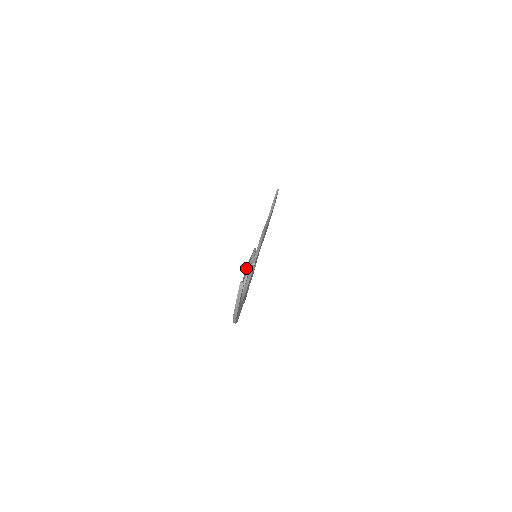
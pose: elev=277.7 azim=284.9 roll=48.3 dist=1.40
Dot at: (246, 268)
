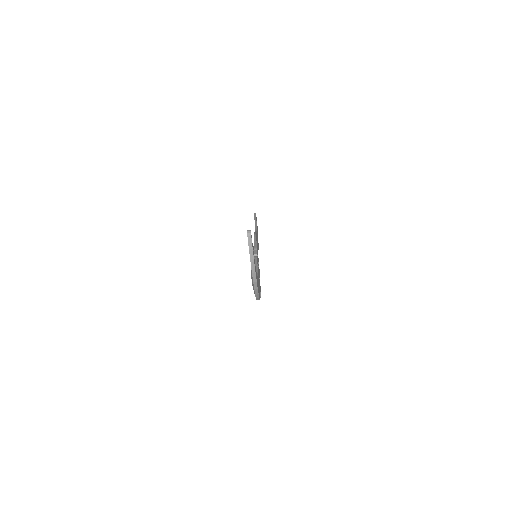
Dot at: occluded
